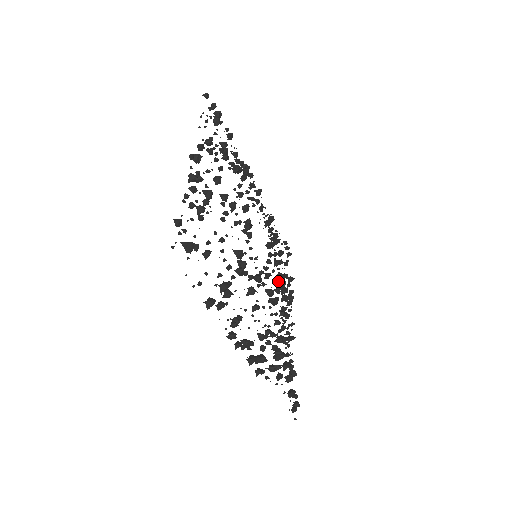
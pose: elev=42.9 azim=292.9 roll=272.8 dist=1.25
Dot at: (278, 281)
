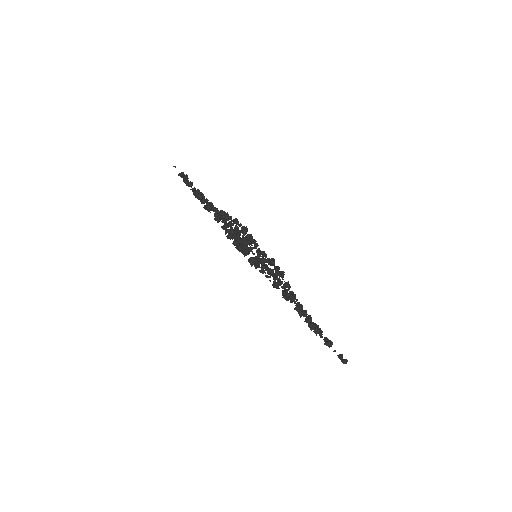
Dot at: (276, 273)
